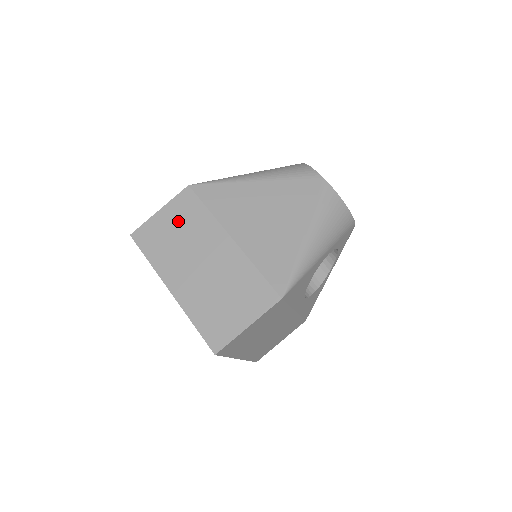
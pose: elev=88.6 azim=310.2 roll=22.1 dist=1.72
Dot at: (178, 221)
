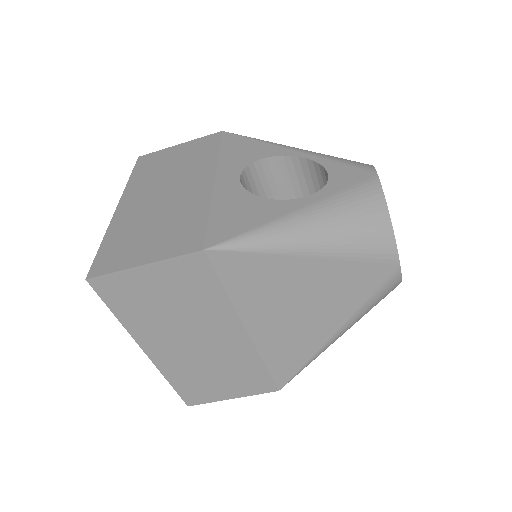
Dot at: (173, 290)
